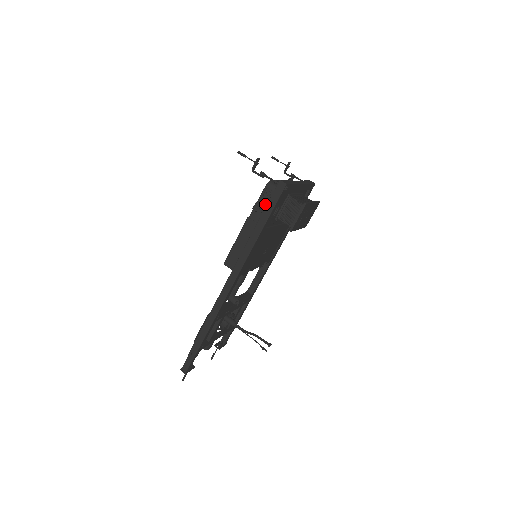
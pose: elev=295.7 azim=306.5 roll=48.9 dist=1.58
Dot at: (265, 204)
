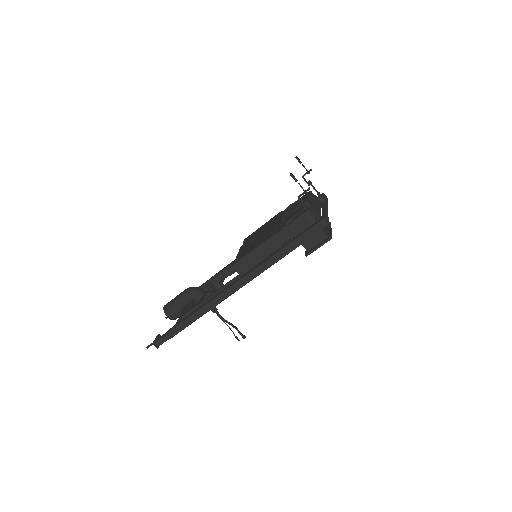
Dot at: (297, 230)
